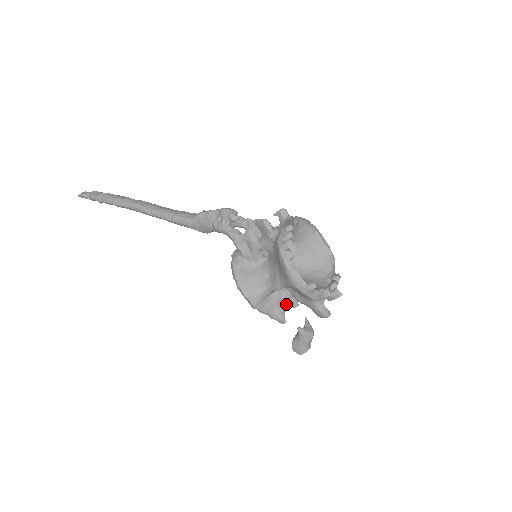
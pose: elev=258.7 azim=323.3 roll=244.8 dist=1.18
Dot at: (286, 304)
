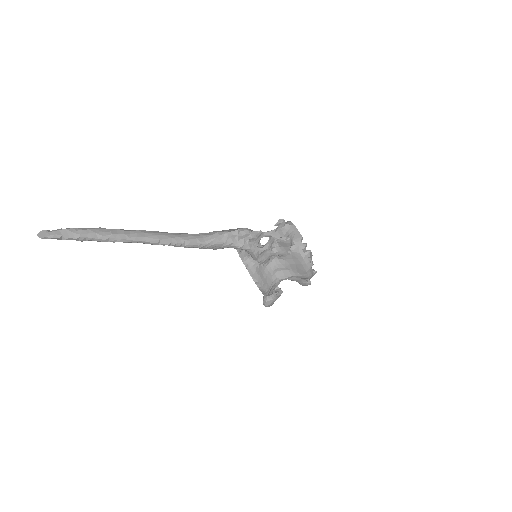
Dot at: (279, 283)
